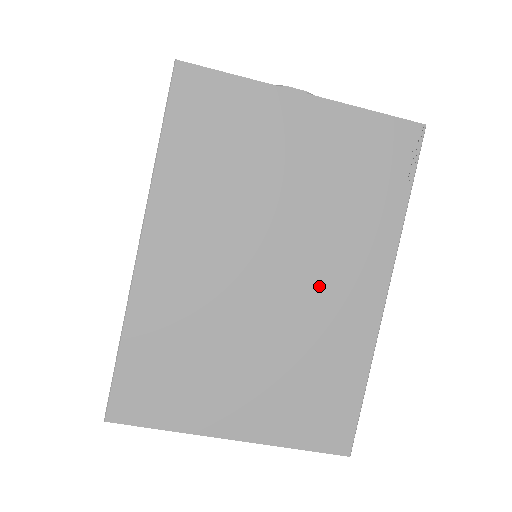
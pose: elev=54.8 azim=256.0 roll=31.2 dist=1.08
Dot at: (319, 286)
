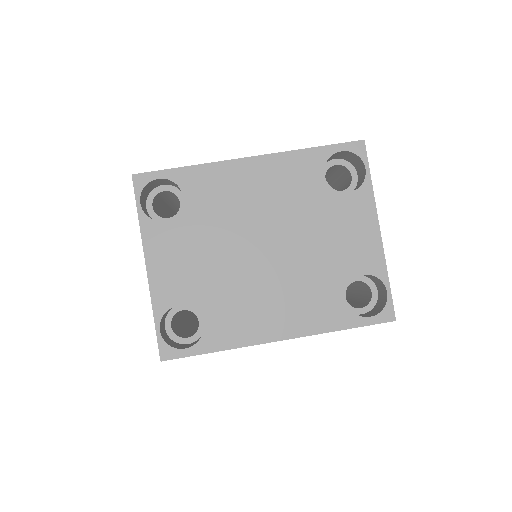
Dot at: occluded
